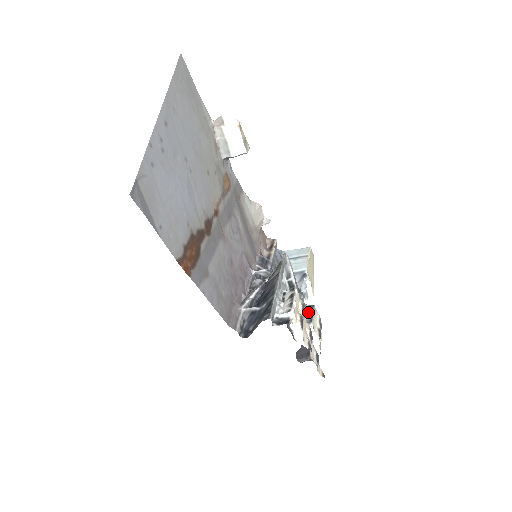
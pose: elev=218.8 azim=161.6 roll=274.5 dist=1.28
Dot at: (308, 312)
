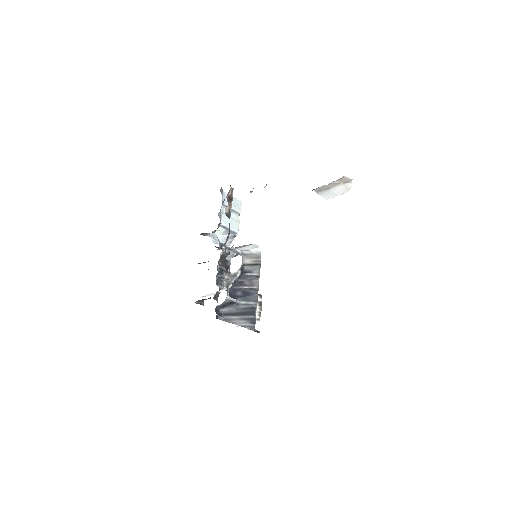
Dot at: (226, 274)
